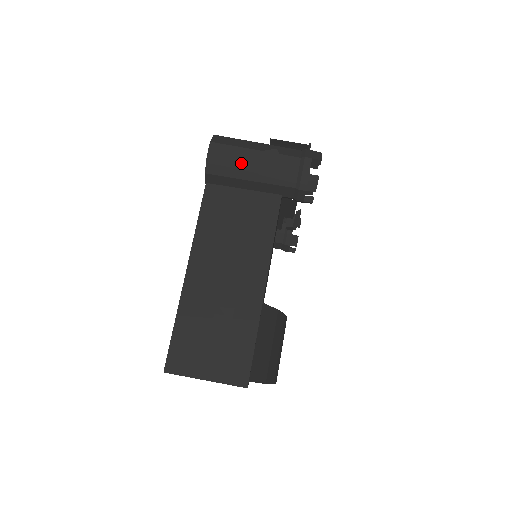
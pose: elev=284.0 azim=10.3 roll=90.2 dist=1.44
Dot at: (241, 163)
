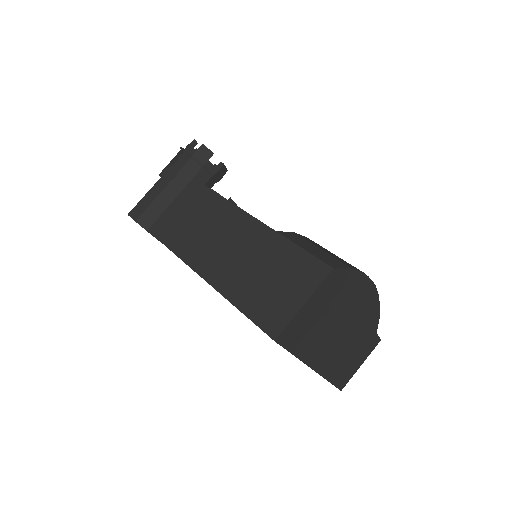
Dot at: (157, 198)
